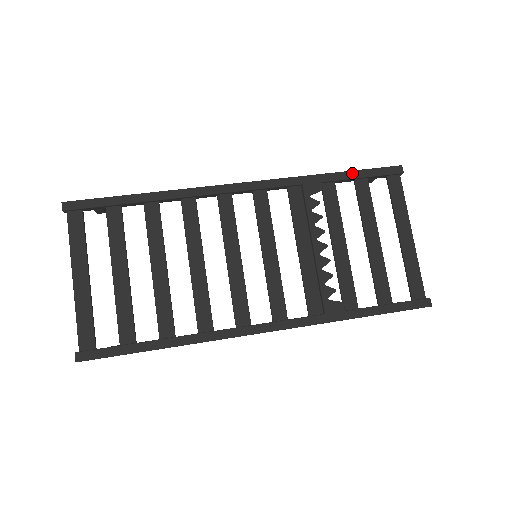
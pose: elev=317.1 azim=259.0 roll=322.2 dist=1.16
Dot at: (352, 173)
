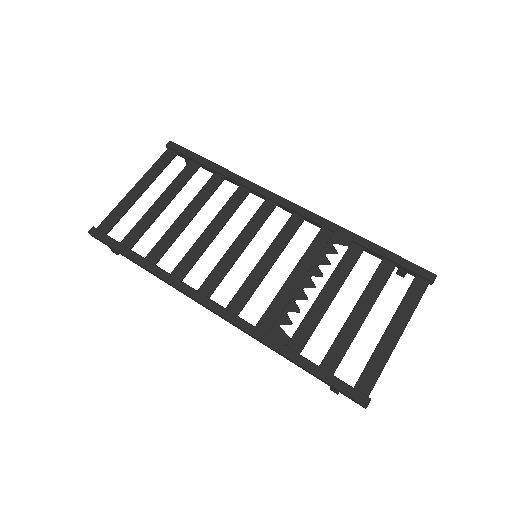
Dot at: (384, 251)
